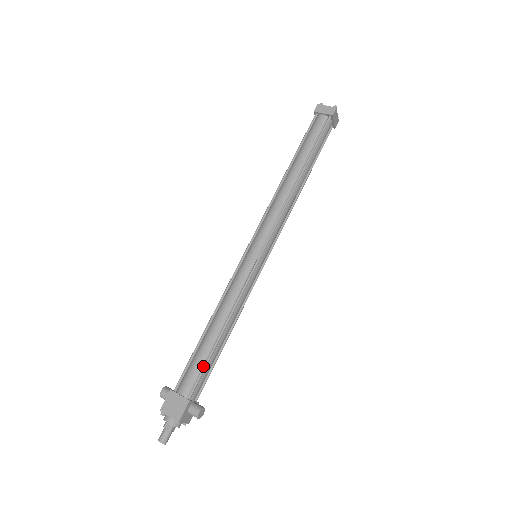
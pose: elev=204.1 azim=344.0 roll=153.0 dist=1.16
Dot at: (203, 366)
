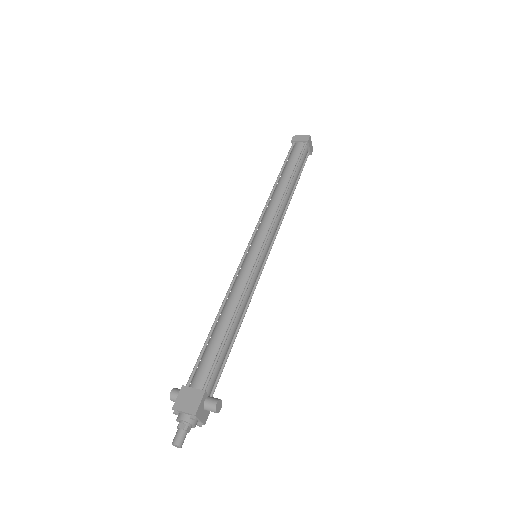
Dot at: (216, 356)
